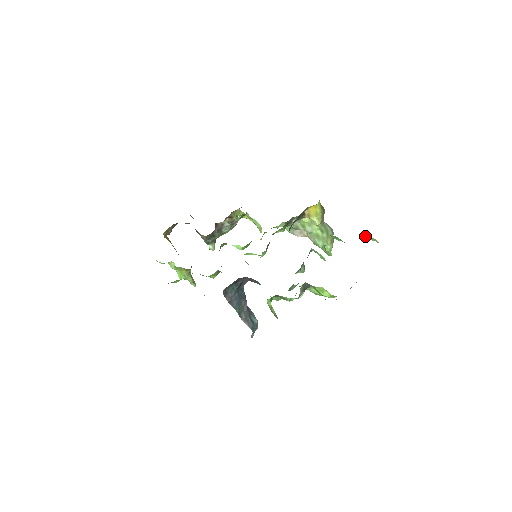
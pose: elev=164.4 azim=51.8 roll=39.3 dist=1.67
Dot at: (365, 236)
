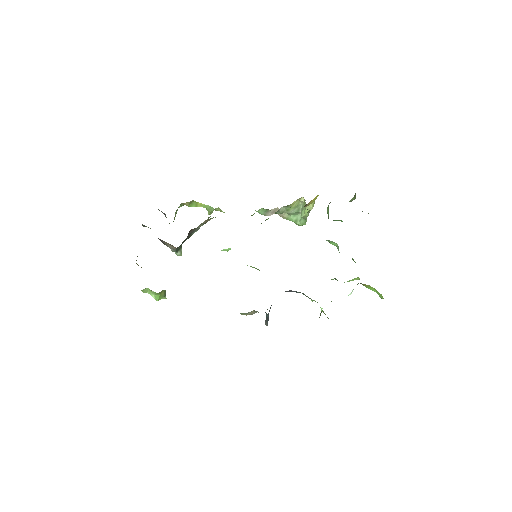
Dot at: occluded
